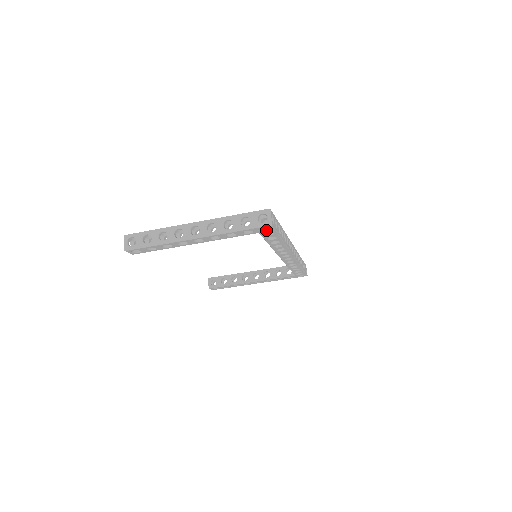
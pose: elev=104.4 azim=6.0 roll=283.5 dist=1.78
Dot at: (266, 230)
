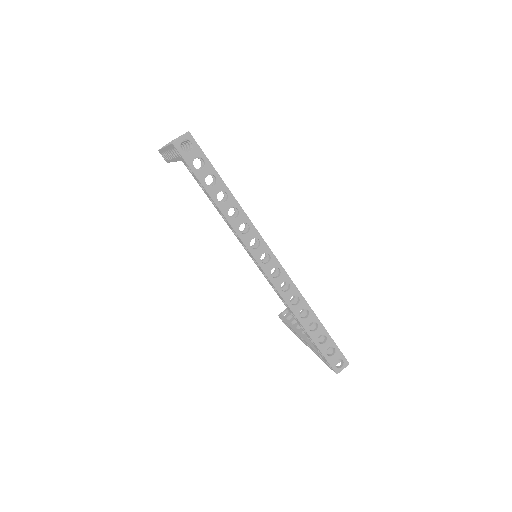
Dot at: (181, 157)
